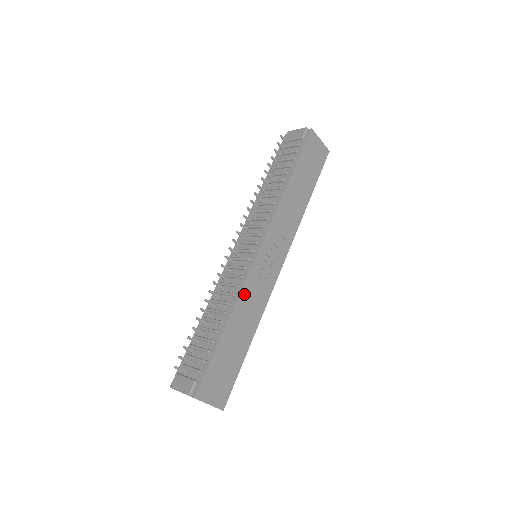
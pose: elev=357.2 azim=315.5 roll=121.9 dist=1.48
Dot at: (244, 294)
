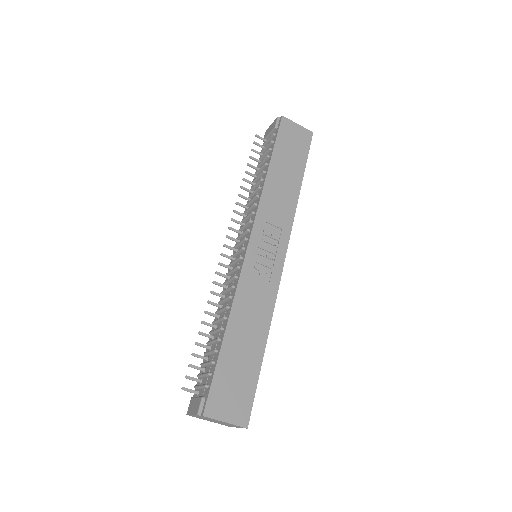
Dot at: (241, 293)
